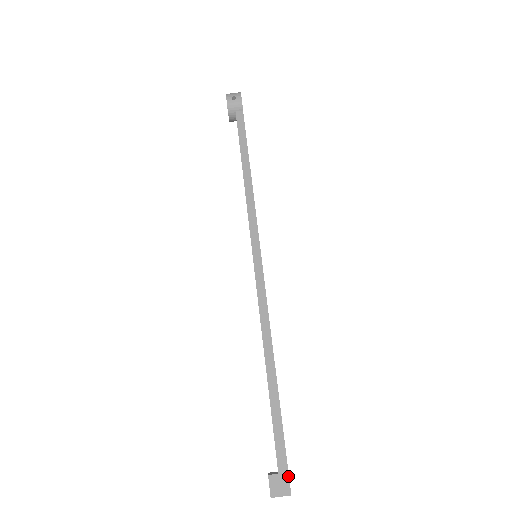
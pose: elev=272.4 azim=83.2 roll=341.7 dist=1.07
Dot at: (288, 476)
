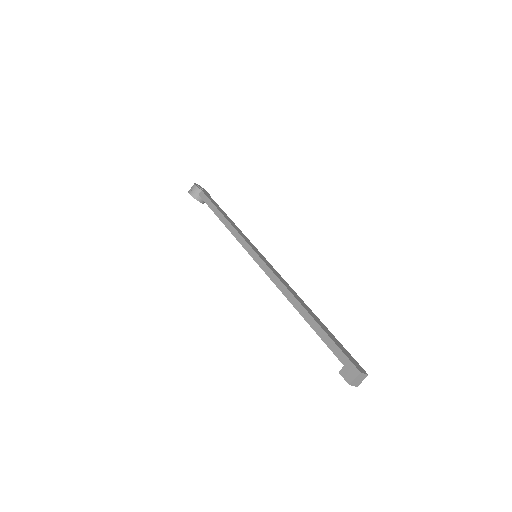
Dot at: (351, 362)
